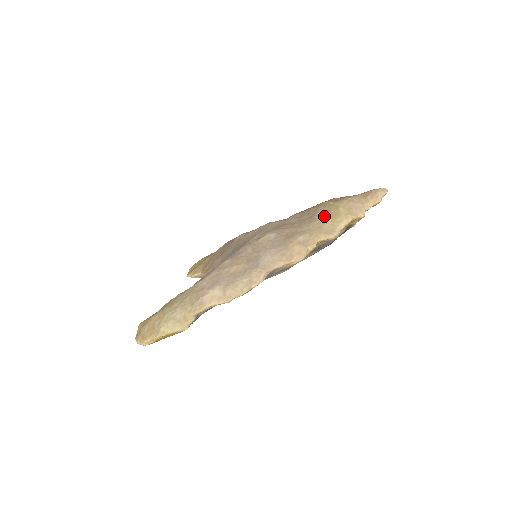
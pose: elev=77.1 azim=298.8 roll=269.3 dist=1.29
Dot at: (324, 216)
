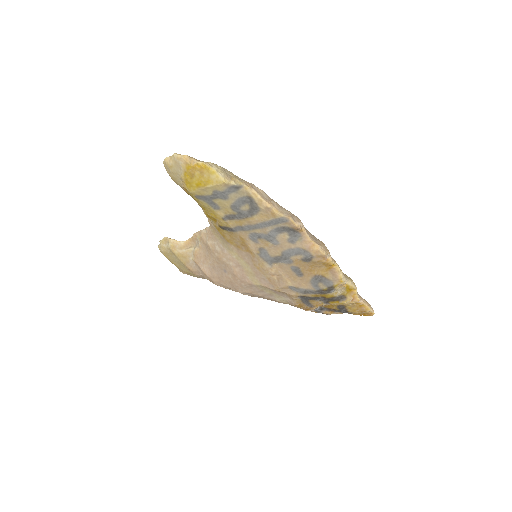
Dot at: occluded
